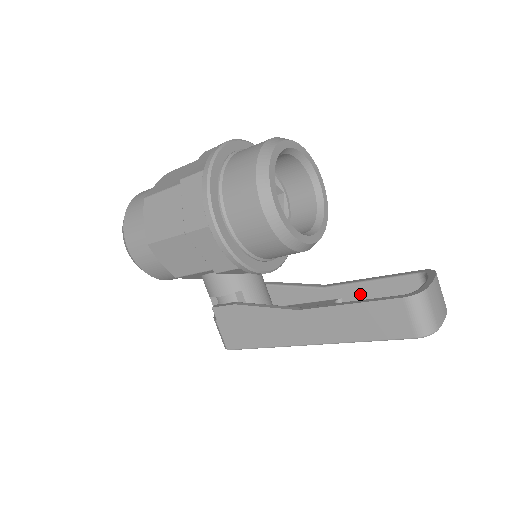
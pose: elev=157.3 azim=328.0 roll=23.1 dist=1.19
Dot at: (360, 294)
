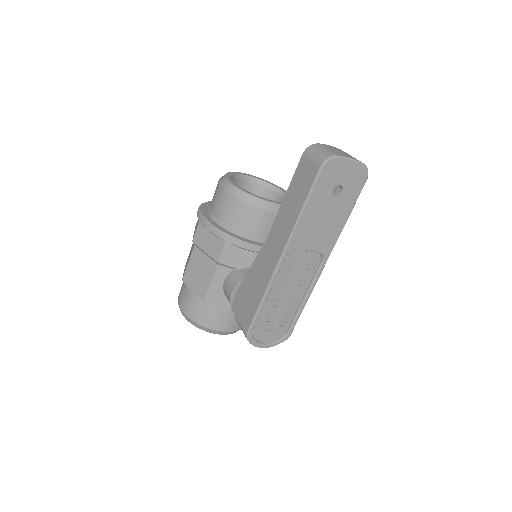
Dot at: occluded
